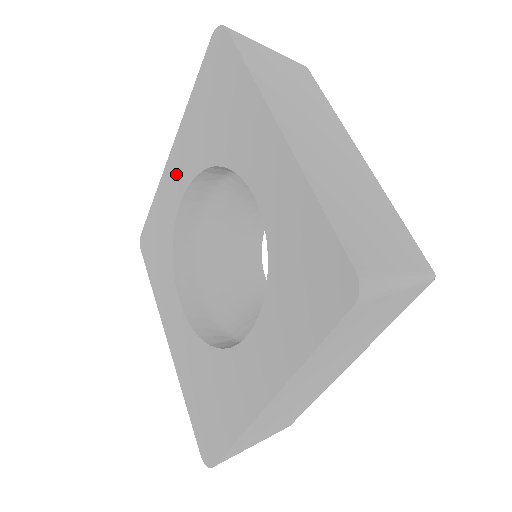
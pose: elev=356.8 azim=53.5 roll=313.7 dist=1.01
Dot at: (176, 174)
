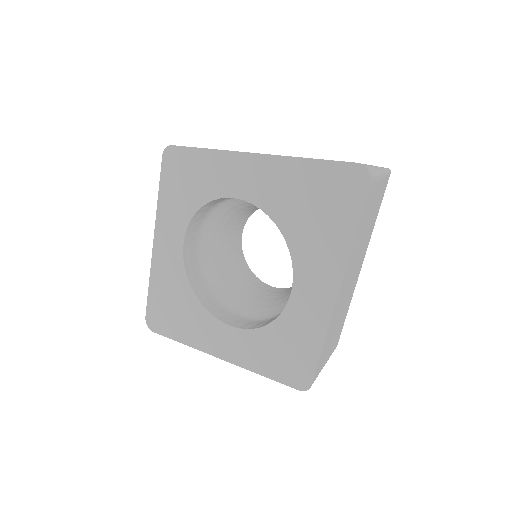
Dot at: (244, 176)
